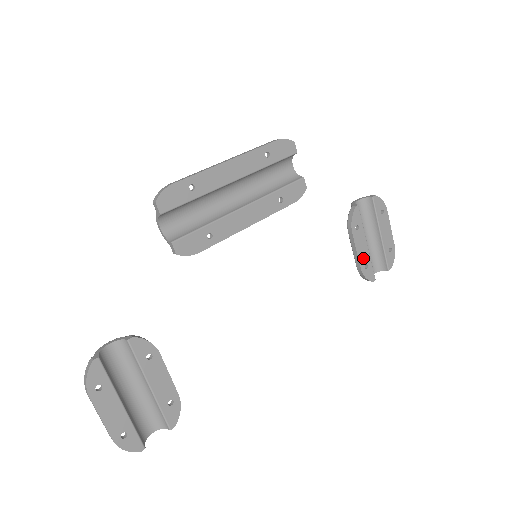
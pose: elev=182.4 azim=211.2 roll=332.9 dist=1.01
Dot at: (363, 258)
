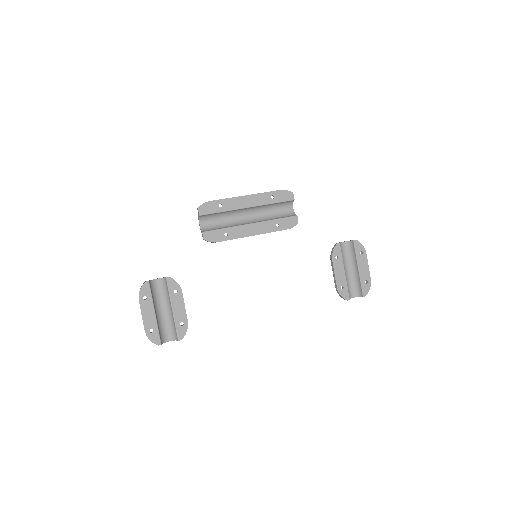
Dot at: (340, 281)
